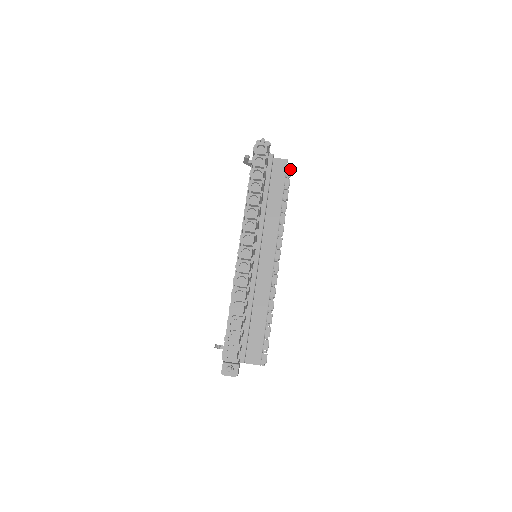
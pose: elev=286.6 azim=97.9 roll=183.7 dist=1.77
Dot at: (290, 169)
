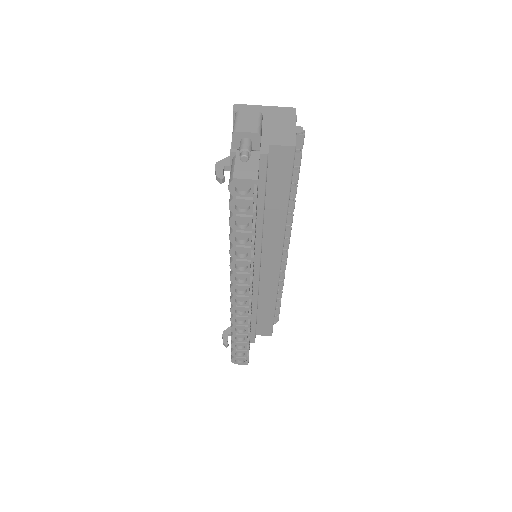
Dot at: (302, 138)
